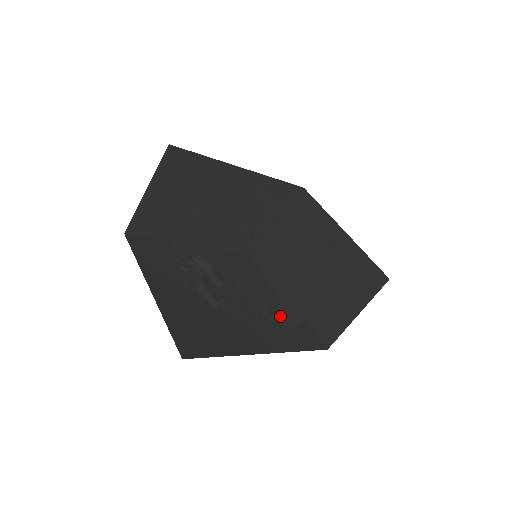
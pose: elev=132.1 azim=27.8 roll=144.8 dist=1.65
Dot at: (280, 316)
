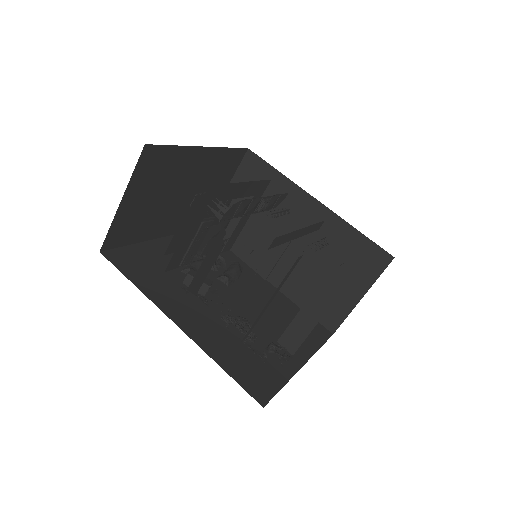
Dot at: occluded
